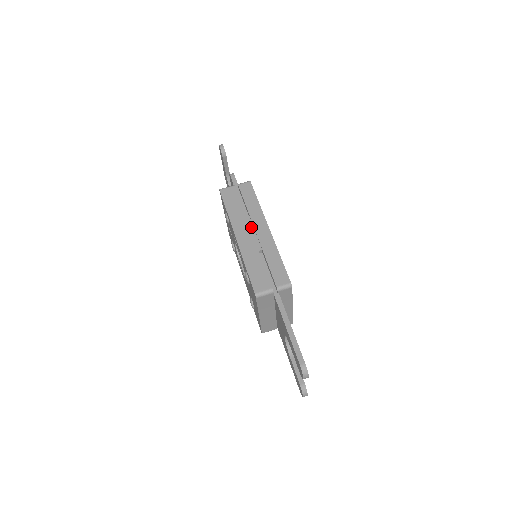
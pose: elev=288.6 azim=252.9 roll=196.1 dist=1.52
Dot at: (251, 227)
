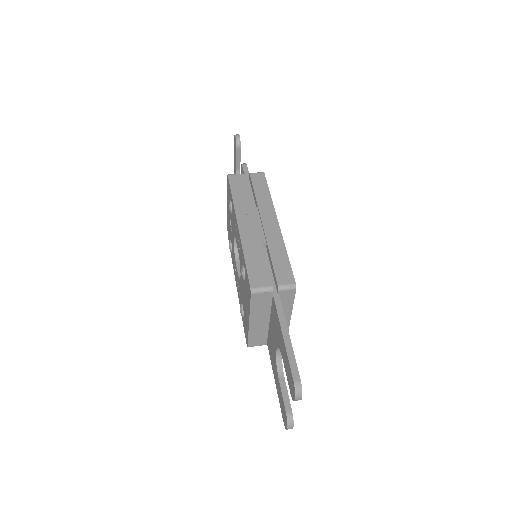
Dot at: (257, 218)
